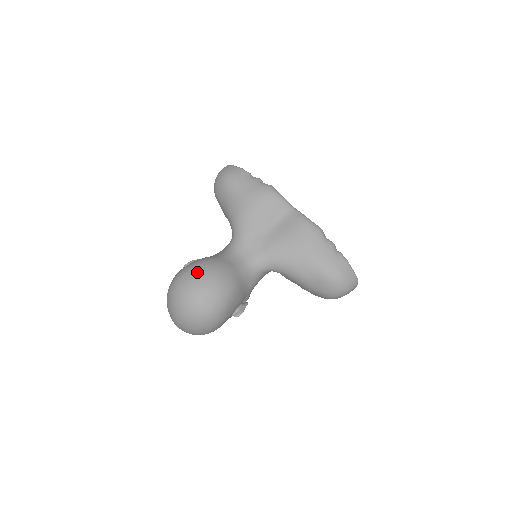
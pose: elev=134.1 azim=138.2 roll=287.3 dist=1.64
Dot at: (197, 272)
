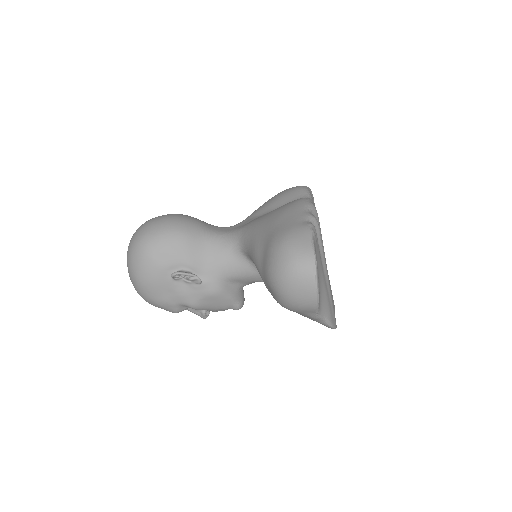
Dot at: occluded
